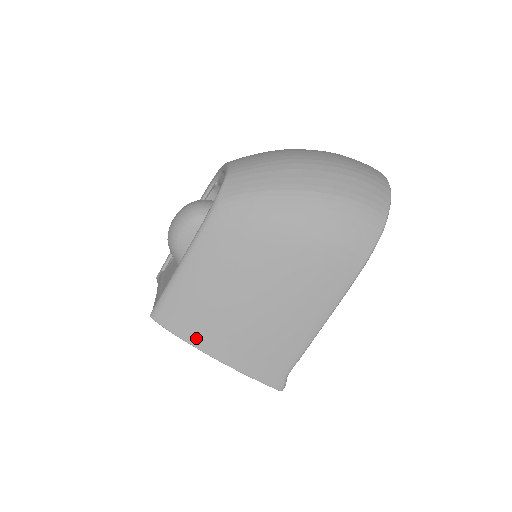
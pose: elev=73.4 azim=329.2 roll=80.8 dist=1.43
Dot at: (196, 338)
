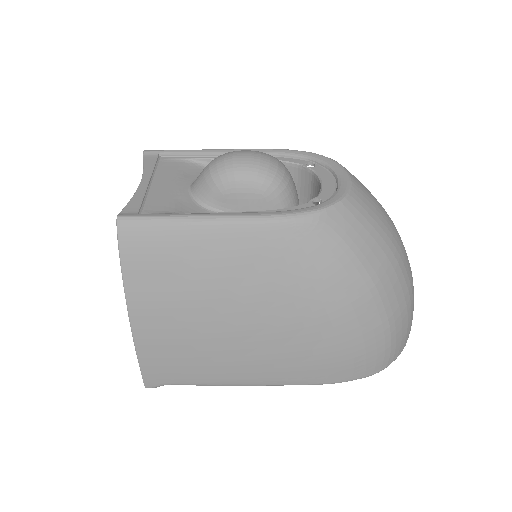
Dot at: (137, 289)
